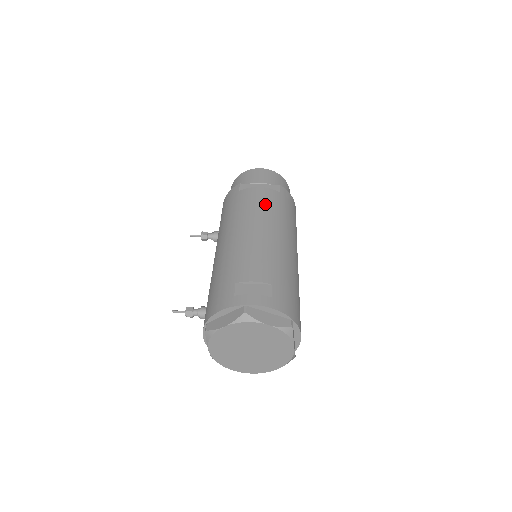
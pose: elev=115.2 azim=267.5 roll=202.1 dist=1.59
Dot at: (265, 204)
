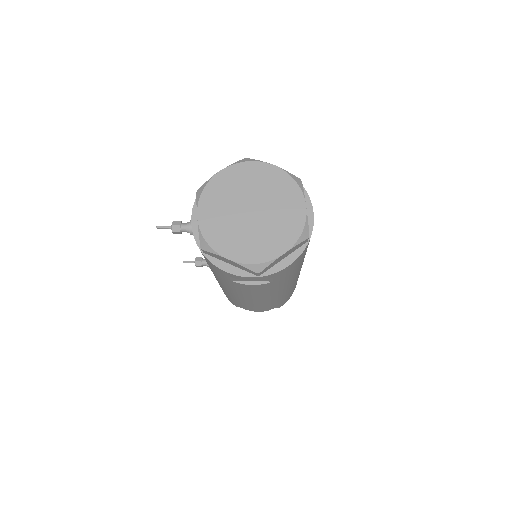
Dot at: occluded
